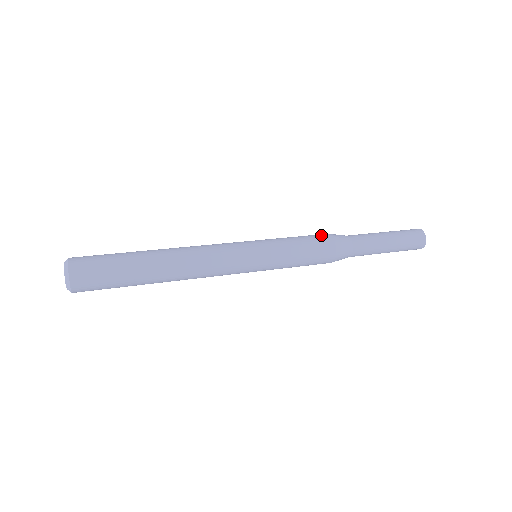
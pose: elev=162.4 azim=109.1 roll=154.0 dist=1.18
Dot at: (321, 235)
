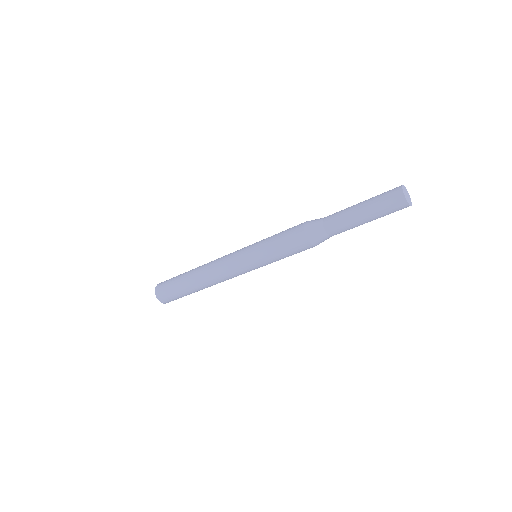
Dot at: (297, 226)
